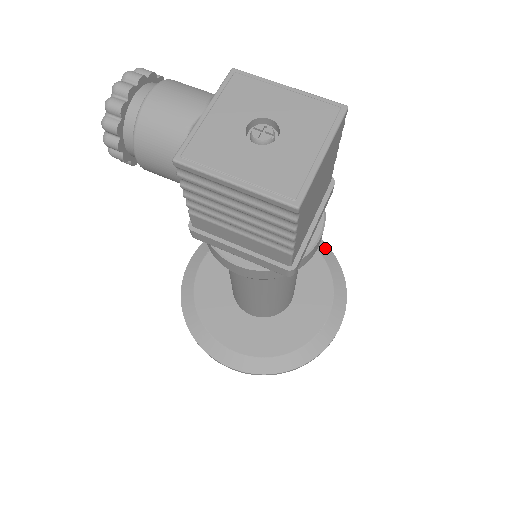
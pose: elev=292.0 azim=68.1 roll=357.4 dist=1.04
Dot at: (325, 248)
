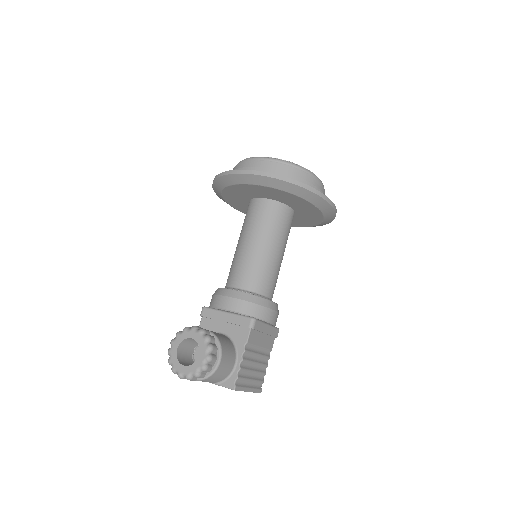
Dot at: (330, 221)
